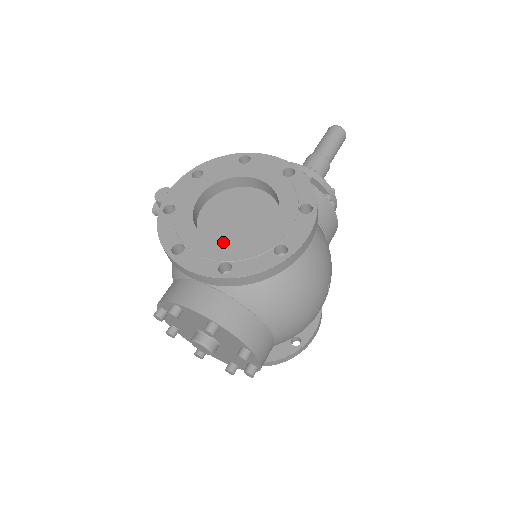
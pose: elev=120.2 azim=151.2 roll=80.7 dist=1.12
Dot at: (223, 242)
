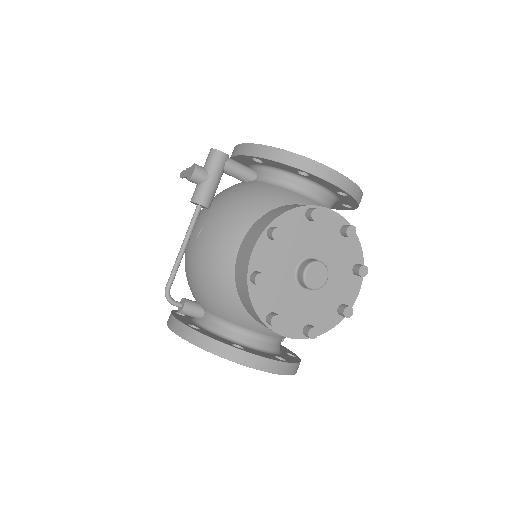
Dot at: occluded
